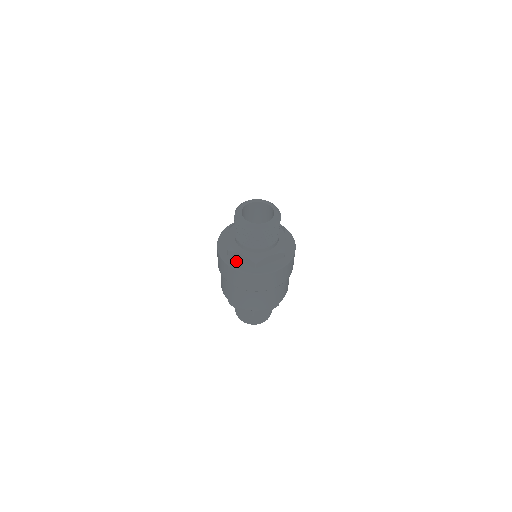
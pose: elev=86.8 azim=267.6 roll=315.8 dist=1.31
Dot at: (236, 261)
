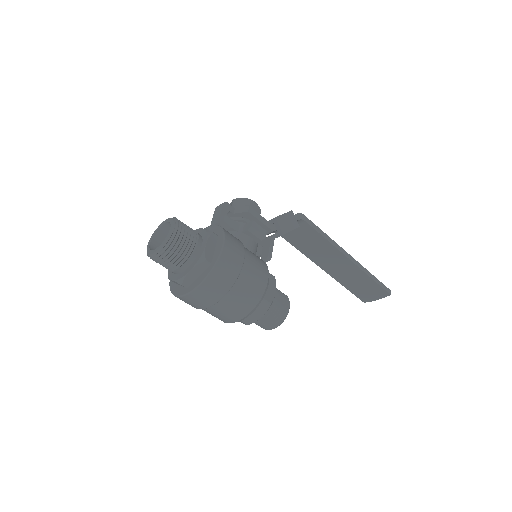
Dot at: (177, 286)
